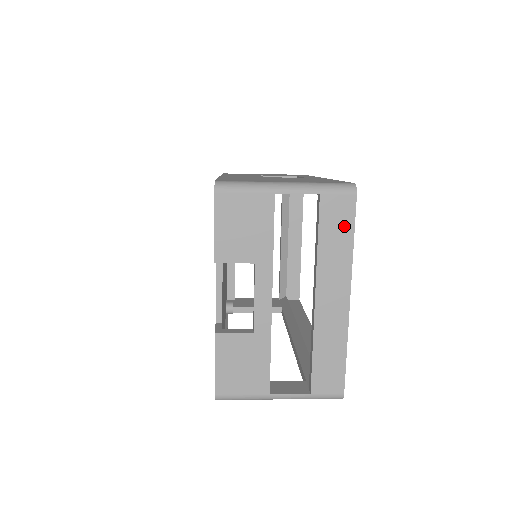
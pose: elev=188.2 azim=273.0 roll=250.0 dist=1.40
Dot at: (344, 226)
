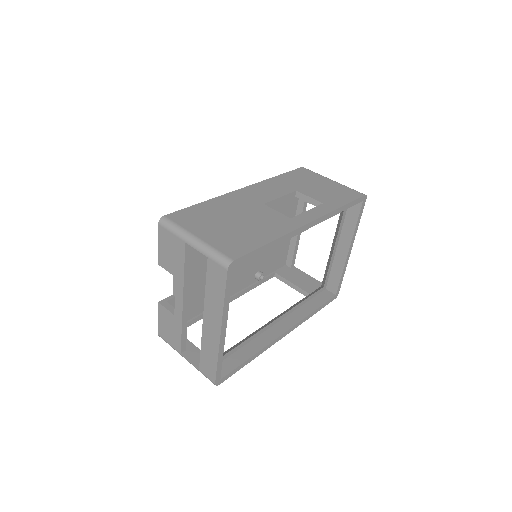
Dot at: (220, 286)
